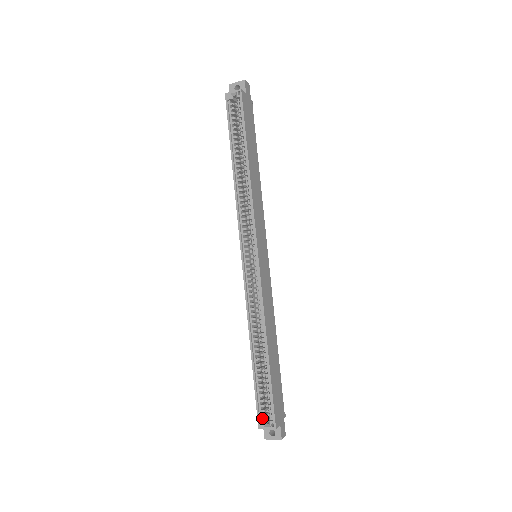
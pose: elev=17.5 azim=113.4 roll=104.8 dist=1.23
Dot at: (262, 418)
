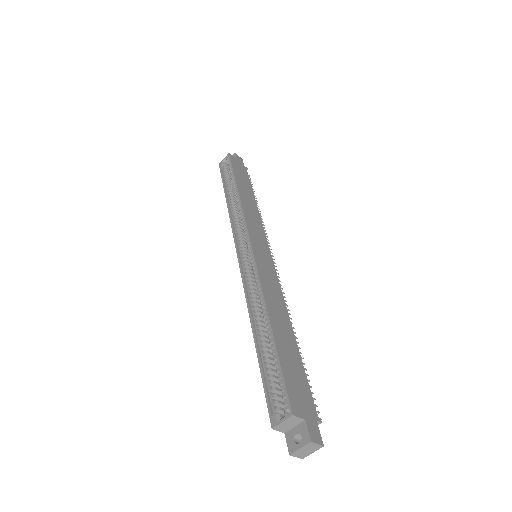
Dot at: (277, 415)
